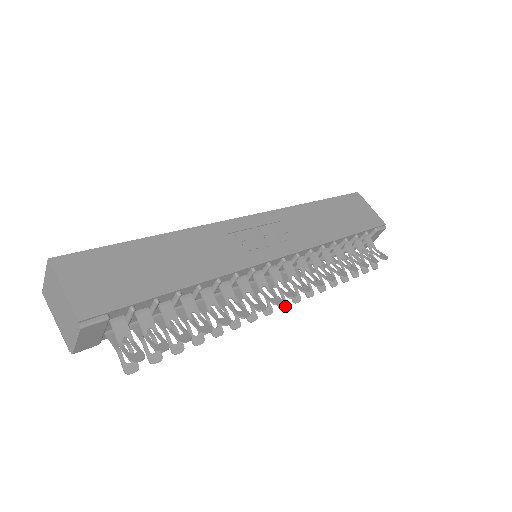
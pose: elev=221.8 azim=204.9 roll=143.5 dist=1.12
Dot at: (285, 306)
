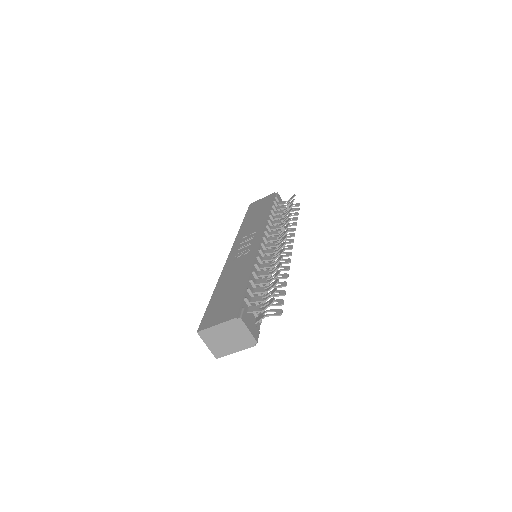
Dot at: (292, 246)
